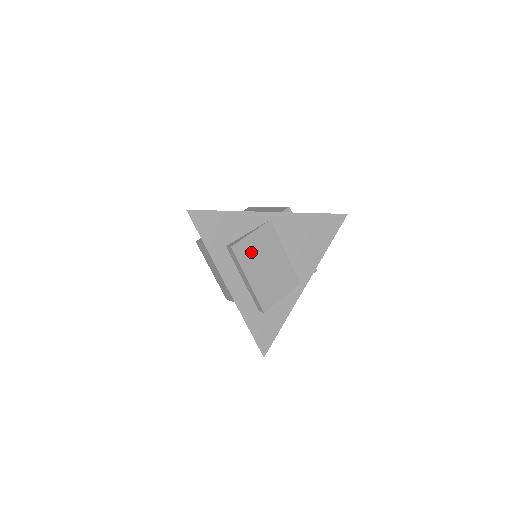
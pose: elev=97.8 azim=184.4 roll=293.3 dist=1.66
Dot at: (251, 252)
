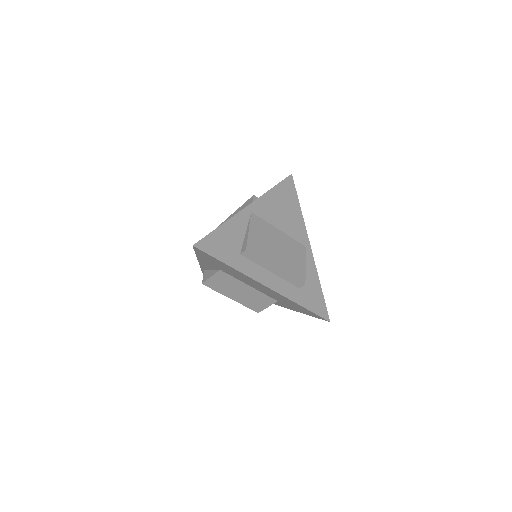
Dot at: (260, 245)
